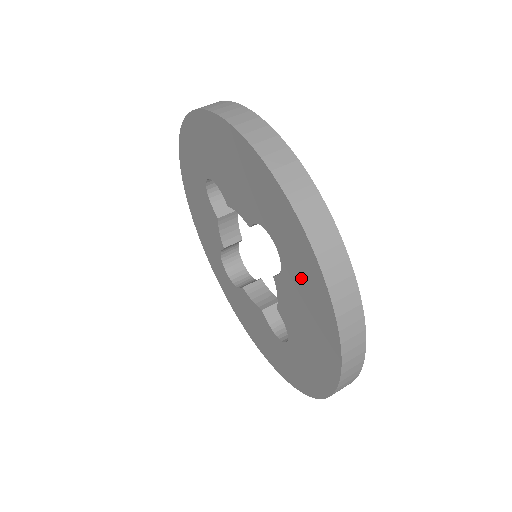
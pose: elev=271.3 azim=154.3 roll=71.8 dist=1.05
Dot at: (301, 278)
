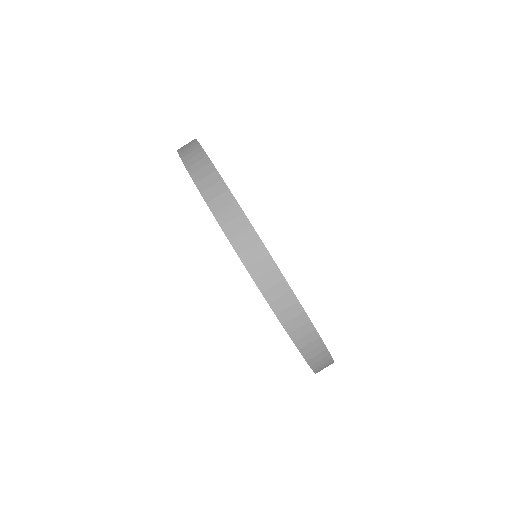
Dot at: occluded
